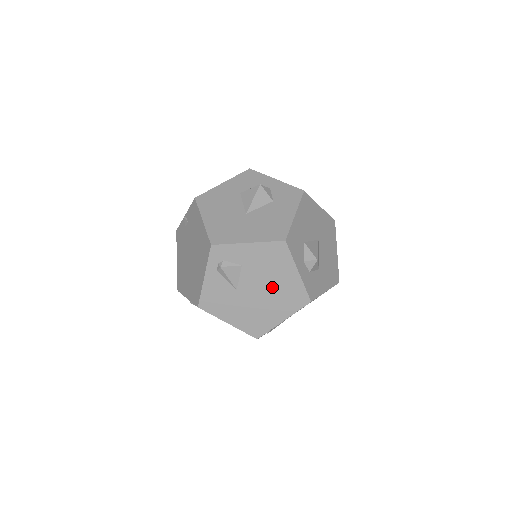
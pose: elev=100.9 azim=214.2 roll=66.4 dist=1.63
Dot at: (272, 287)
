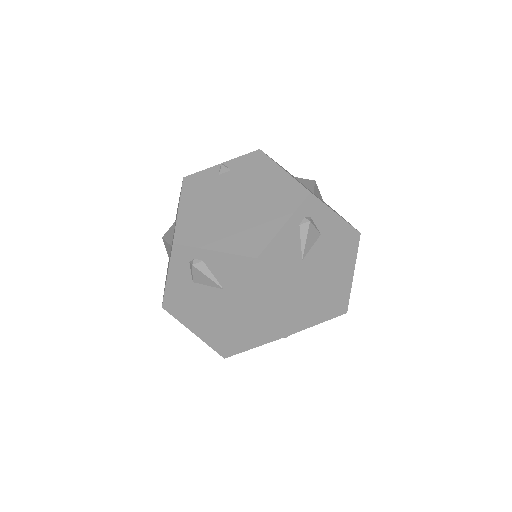
Dot at: (329, 276)
